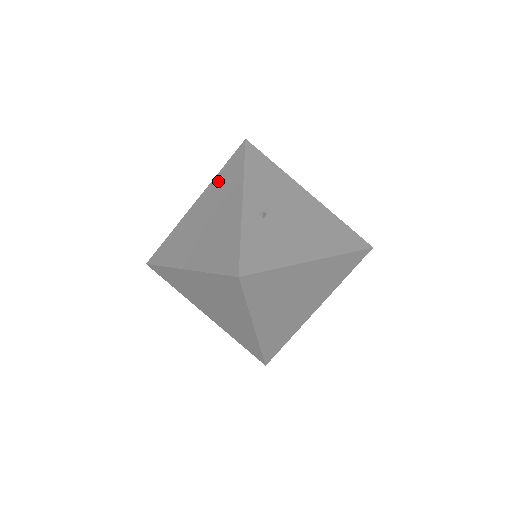
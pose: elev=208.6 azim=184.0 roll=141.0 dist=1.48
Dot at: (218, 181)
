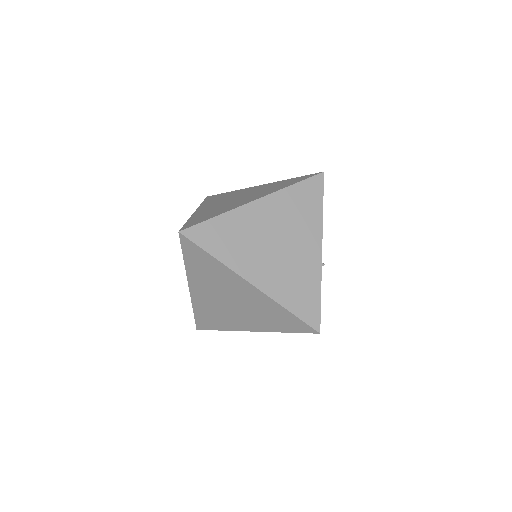
Dot at: (291, 198)
